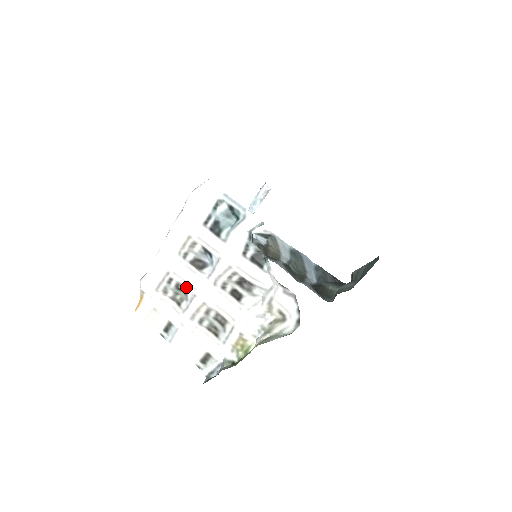
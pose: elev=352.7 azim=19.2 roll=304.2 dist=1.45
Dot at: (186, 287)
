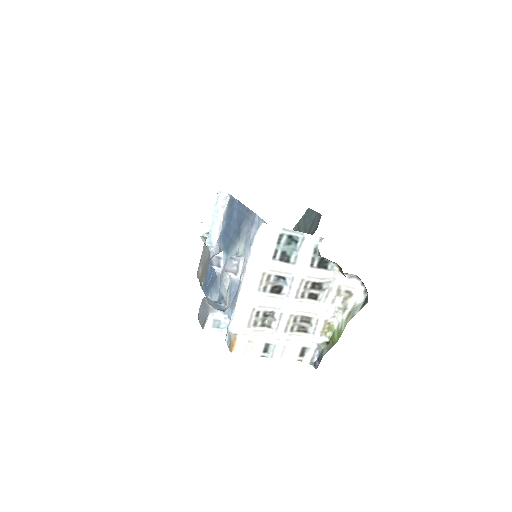
Dot at: (271, 311)
